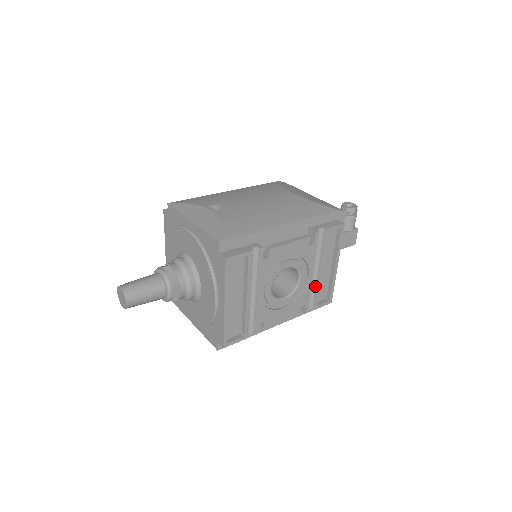
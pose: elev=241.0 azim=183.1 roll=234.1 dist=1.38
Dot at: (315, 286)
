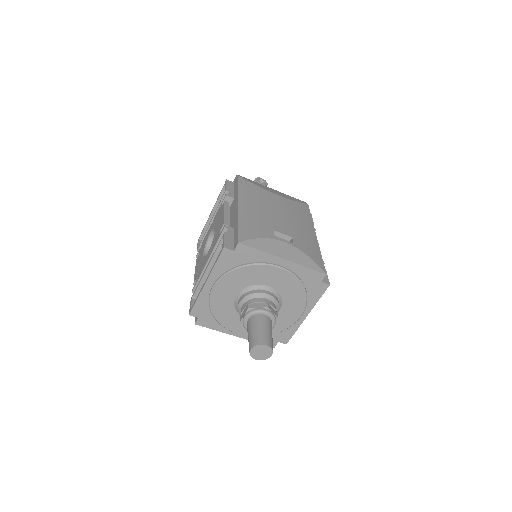
Dot at: occluded
